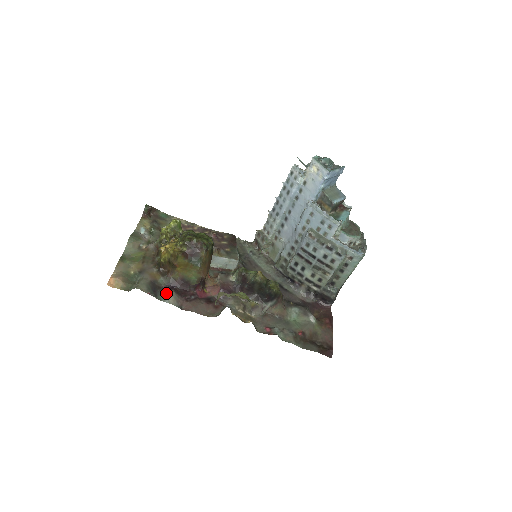
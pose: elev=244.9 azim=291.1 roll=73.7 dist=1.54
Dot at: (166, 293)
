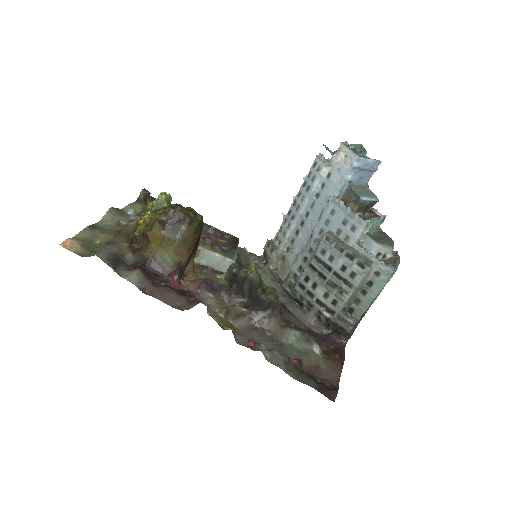
Dot at: (130, 270)
